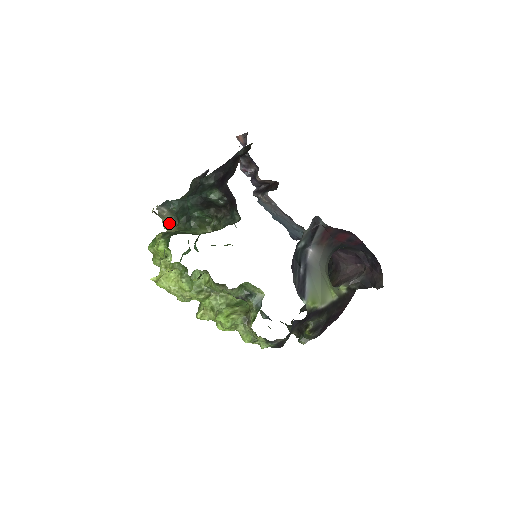
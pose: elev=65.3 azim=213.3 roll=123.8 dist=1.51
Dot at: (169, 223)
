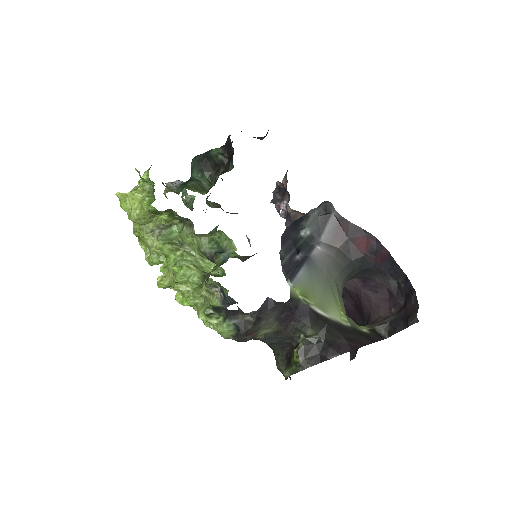
Dot at: (171, 190)
